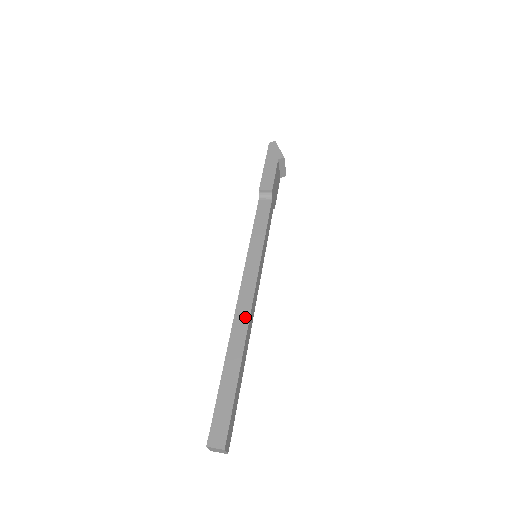
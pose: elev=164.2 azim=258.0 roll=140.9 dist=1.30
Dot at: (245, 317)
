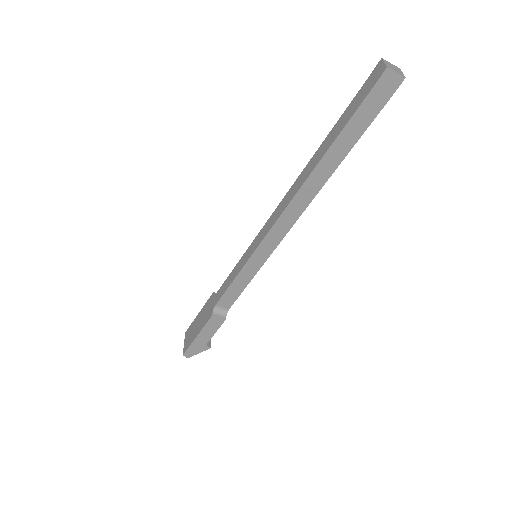
Dot at: occluded
